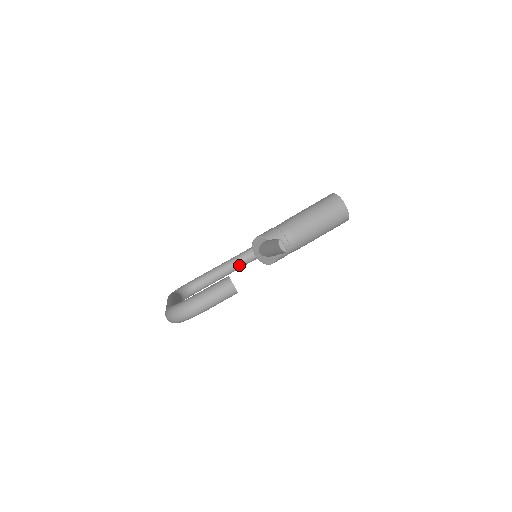
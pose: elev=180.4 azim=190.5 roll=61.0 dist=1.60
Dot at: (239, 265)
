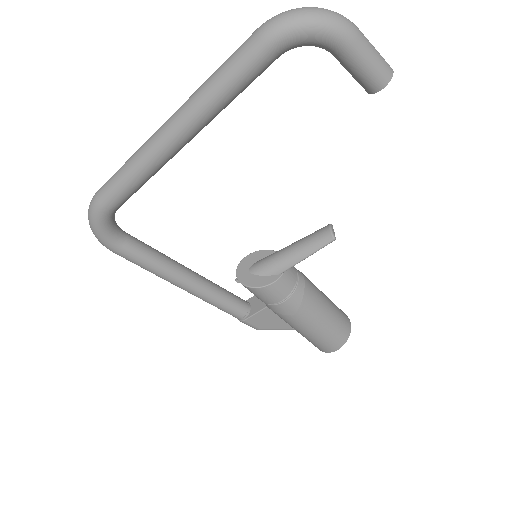
Dot at: (195, 280)
